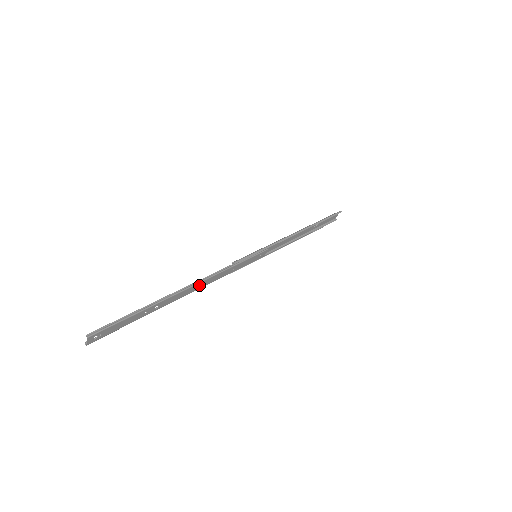
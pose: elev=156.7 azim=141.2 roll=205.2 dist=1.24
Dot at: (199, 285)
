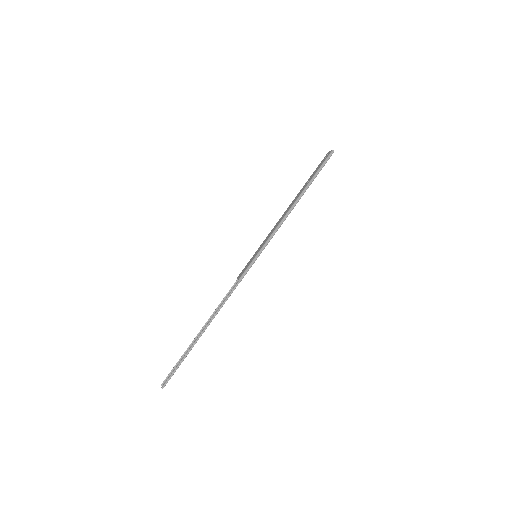
Dot at: (218, 311)
